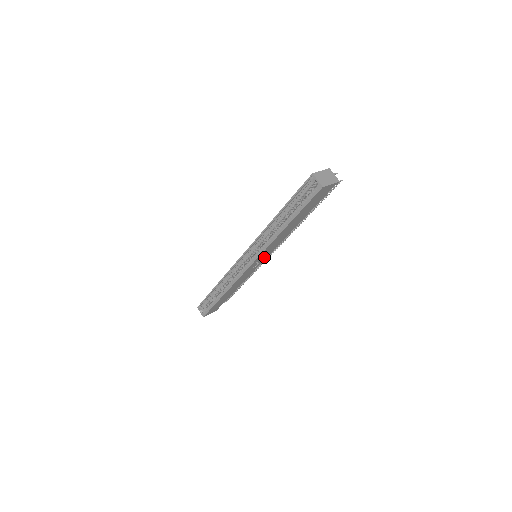
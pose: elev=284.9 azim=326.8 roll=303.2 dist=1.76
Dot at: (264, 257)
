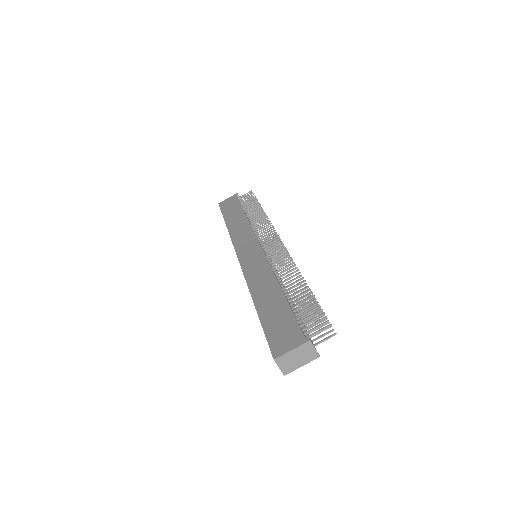
Dot at: occluded
